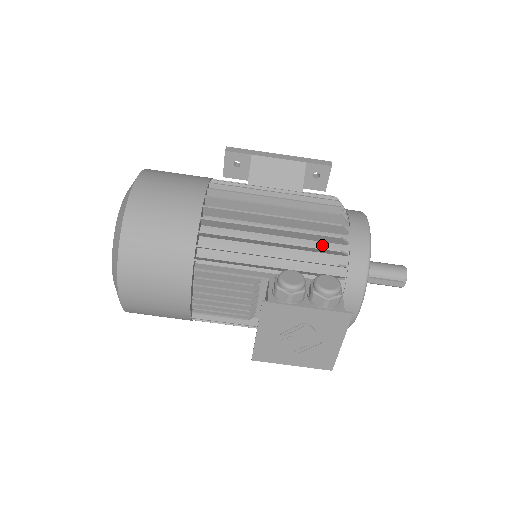
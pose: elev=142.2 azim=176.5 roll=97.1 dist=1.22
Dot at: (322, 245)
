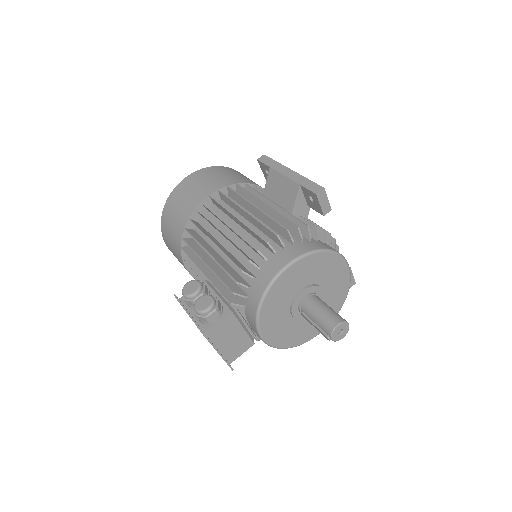
Dot at: occluded
